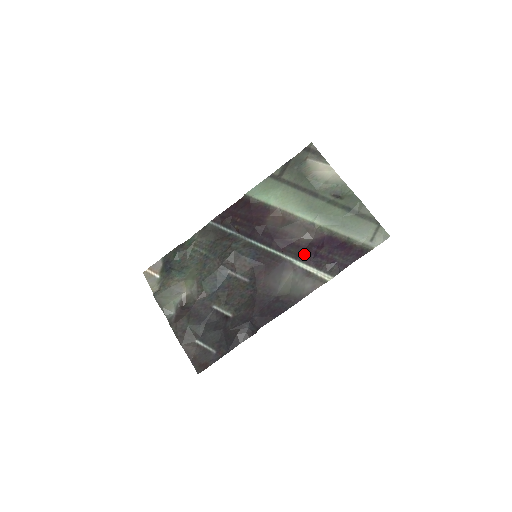
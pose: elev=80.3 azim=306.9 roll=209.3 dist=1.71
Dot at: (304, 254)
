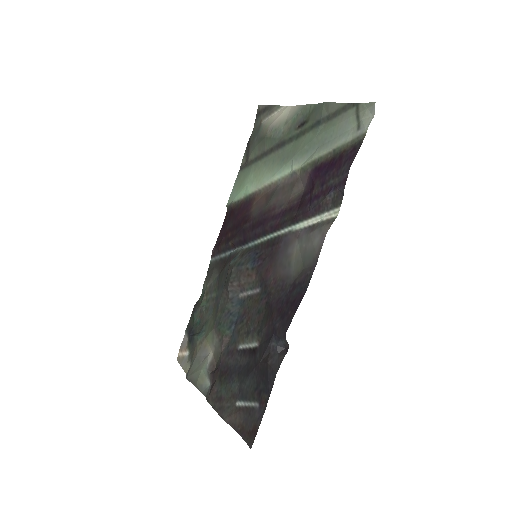
Dot at: (299, 211)
